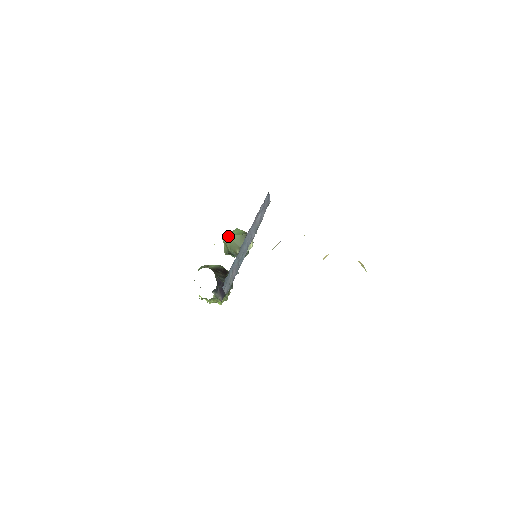
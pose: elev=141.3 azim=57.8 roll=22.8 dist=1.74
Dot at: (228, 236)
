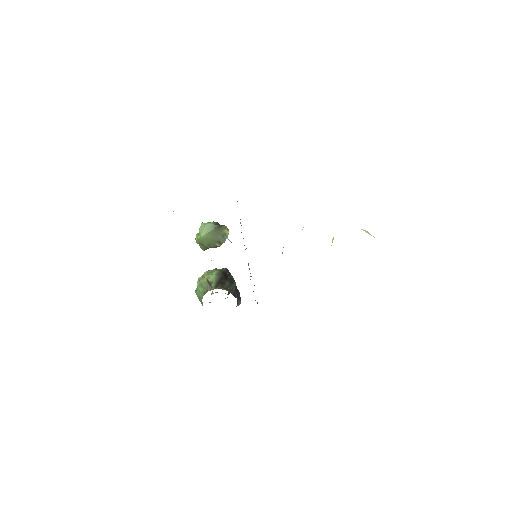
Dot at: (201, 238)
